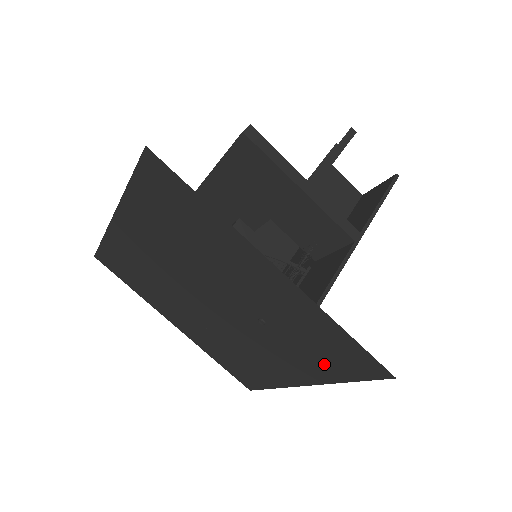
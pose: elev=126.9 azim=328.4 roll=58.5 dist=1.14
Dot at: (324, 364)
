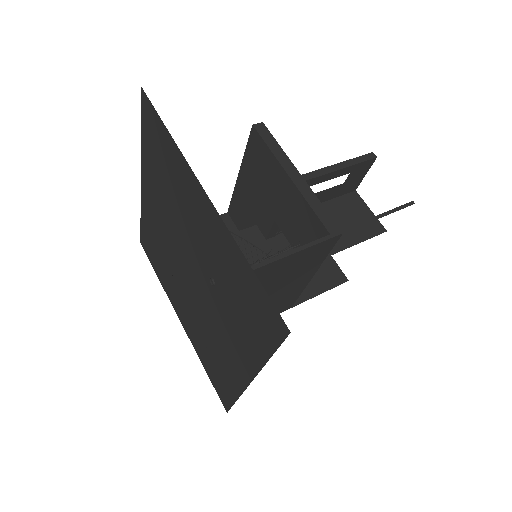
Dot at: (252, 334)
